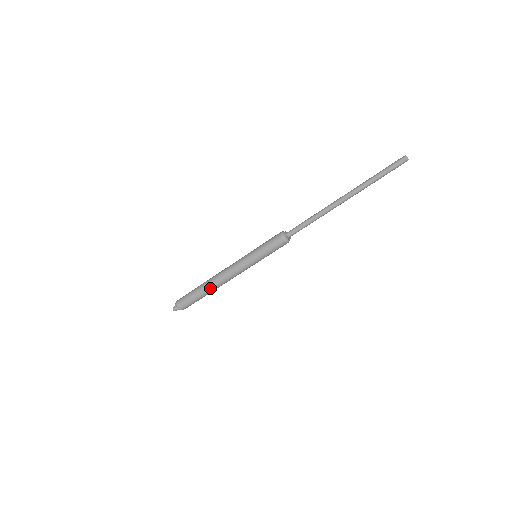
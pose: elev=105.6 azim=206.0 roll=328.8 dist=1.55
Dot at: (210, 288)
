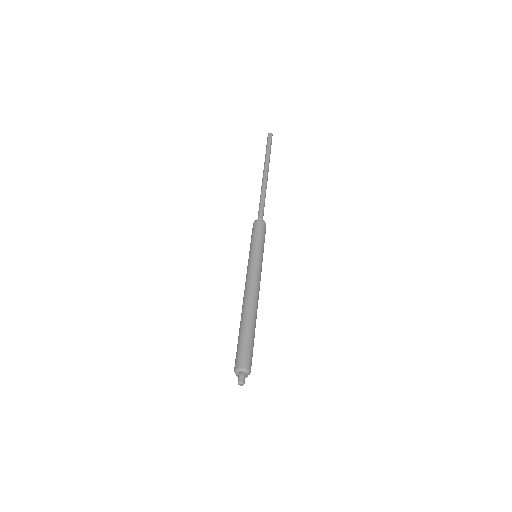
Dot at: (253, 314)
